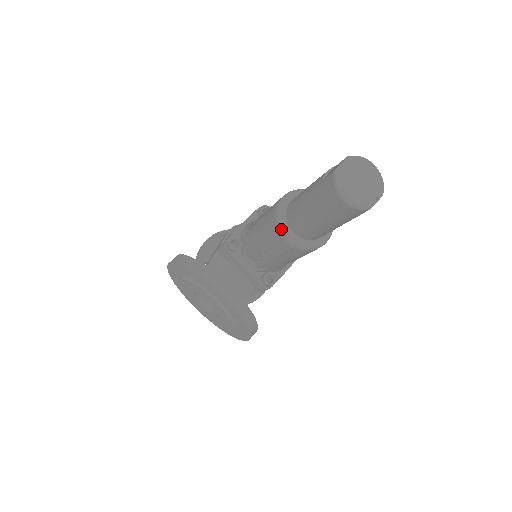
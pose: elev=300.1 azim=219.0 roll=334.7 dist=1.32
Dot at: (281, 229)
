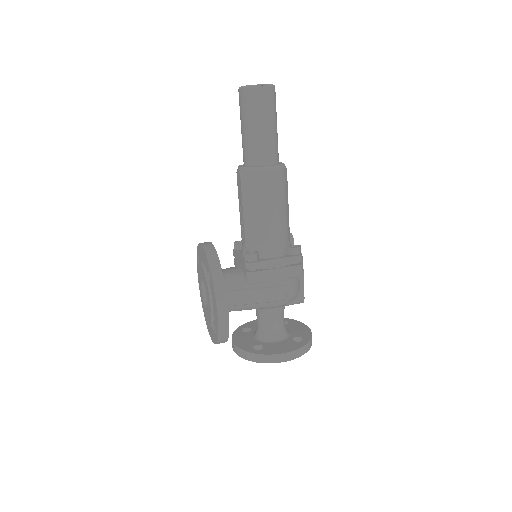
Dot at: occluded
